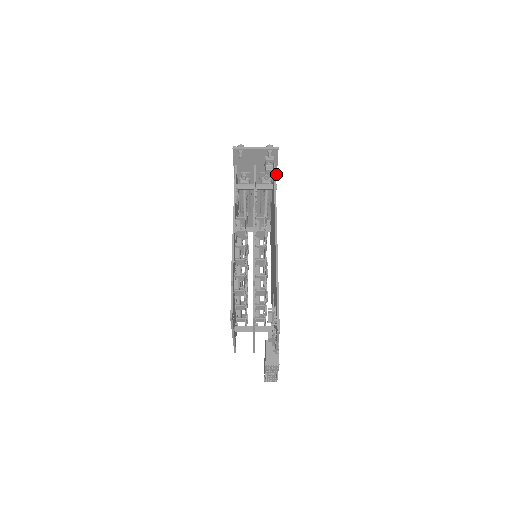
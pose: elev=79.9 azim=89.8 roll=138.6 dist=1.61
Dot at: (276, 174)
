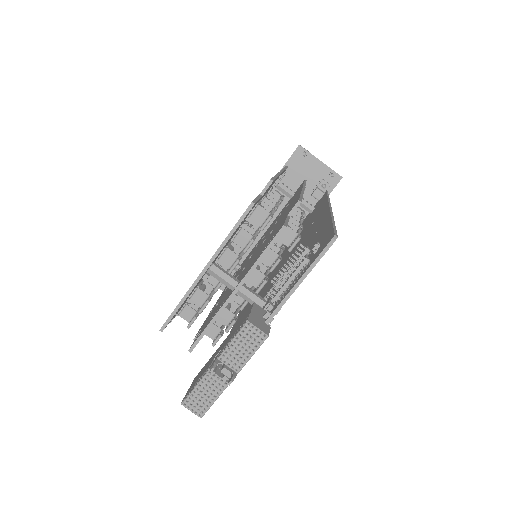
Dot at: occluded
